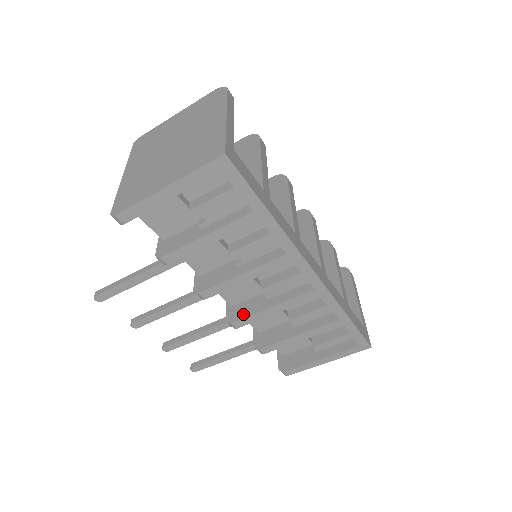
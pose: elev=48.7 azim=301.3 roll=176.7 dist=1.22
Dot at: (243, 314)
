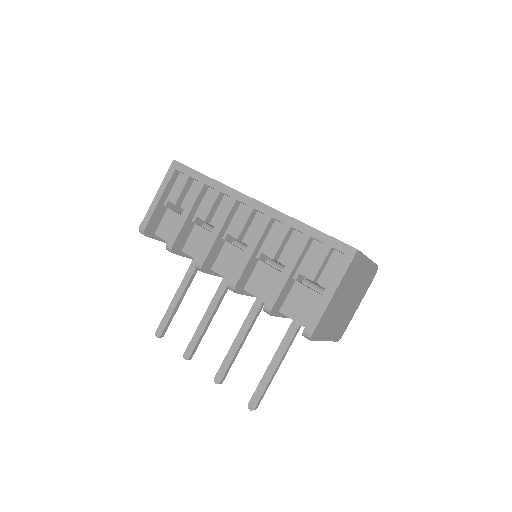
Dot at: (235, 273)
